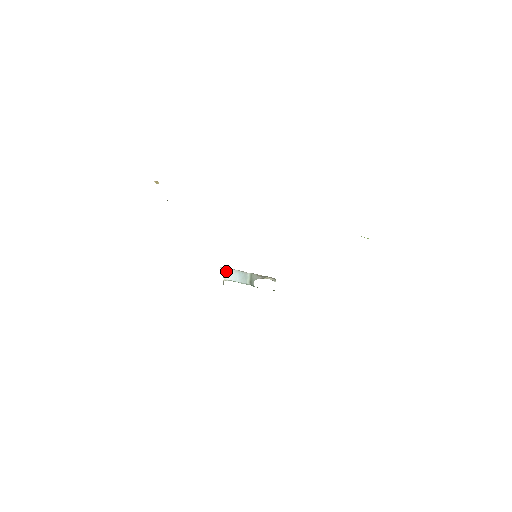
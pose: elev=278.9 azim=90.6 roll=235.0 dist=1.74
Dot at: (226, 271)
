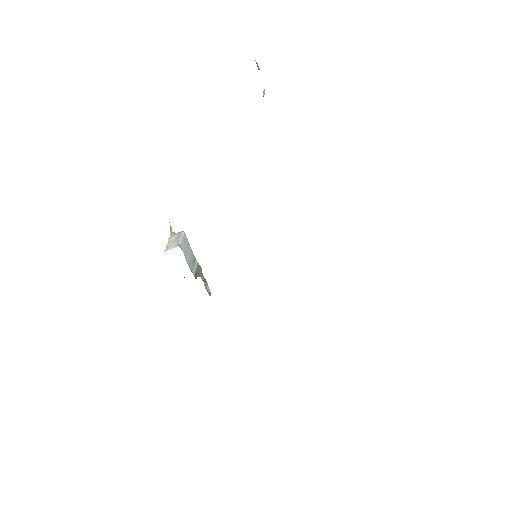
Dot at: (184, 236)
